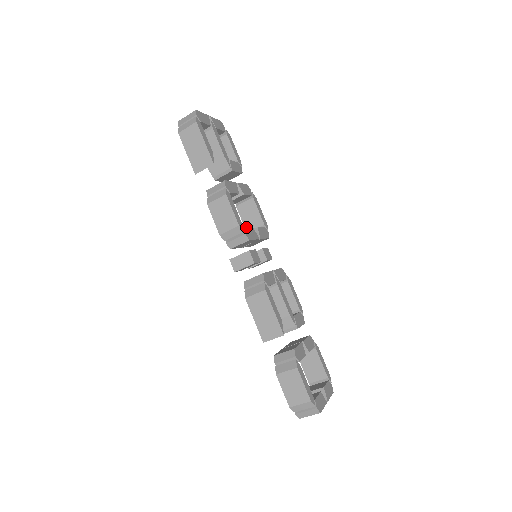
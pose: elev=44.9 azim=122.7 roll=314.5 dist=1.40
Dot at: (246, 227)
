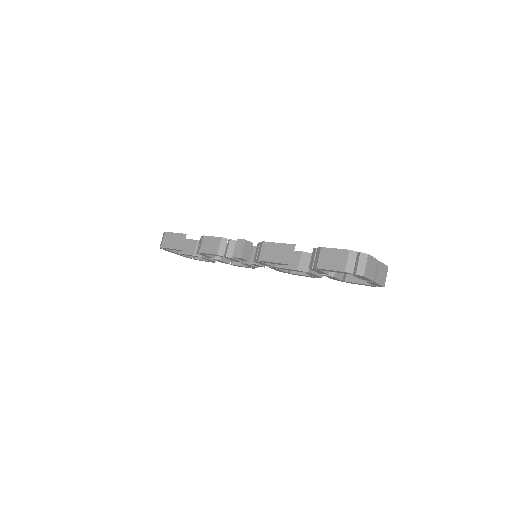
Dot at: occluded
